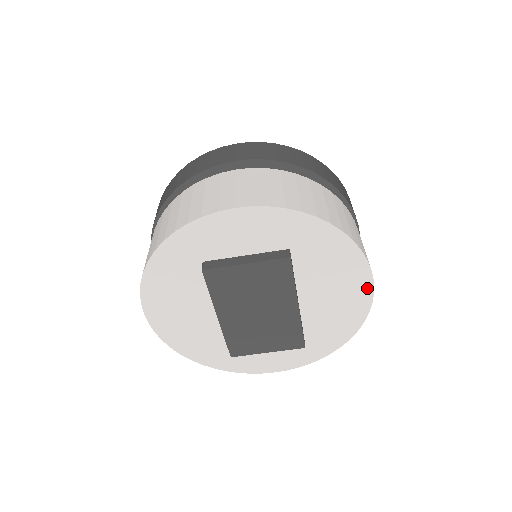
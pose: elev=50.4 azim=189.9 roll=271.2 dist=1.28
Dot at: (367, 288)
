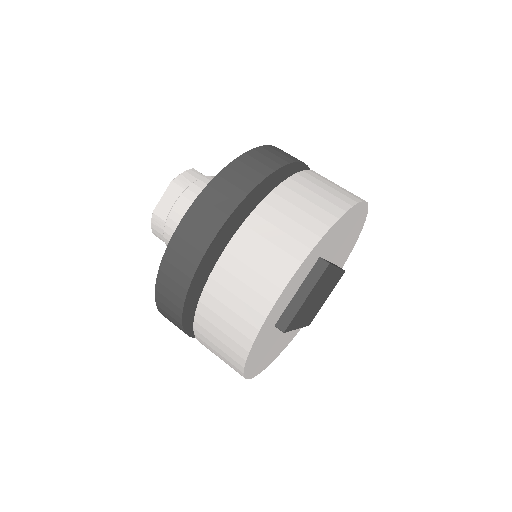
Dot at: (364, 209)
